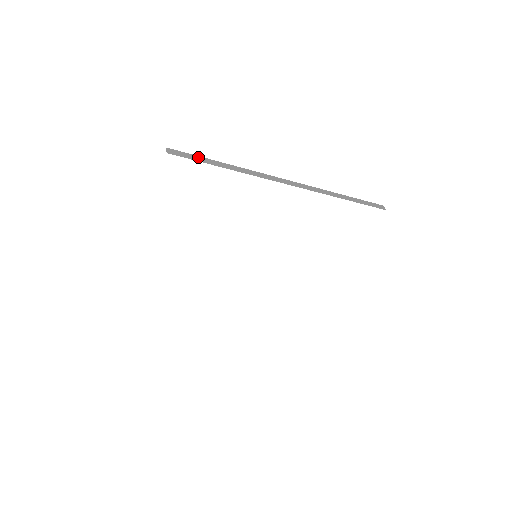
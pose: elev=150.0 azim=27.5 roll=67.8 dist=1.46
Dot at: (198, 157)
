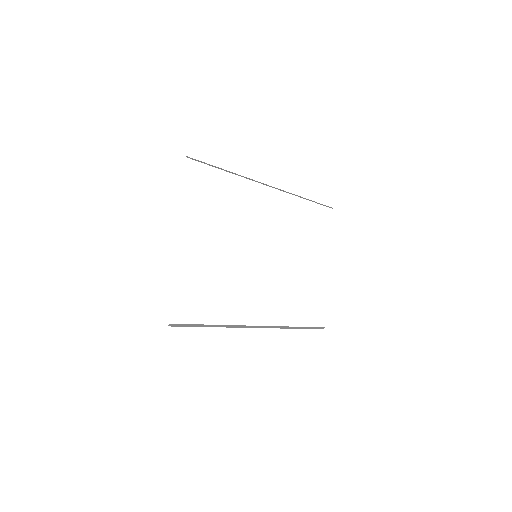
Dot at: (207, 164)
